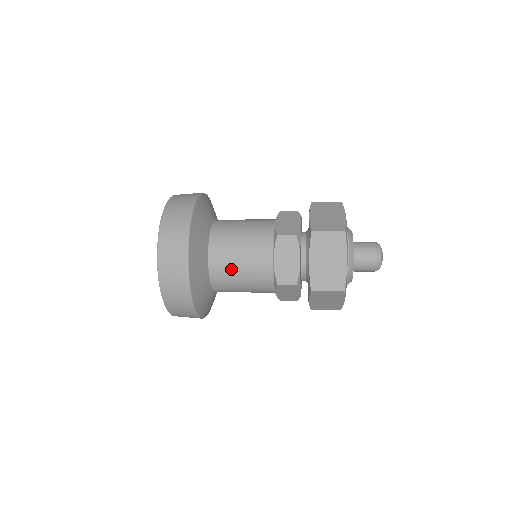
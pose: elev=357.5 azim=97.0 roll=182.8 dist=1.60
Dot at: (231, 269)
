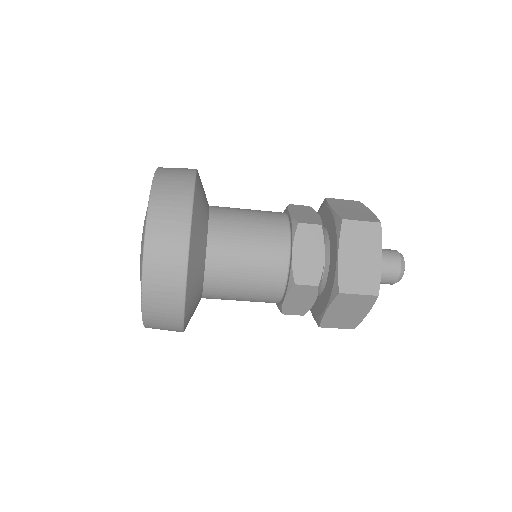
Dot at: (235, 261)
